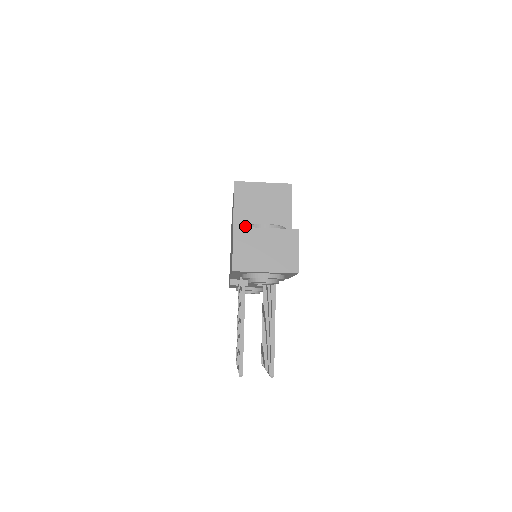
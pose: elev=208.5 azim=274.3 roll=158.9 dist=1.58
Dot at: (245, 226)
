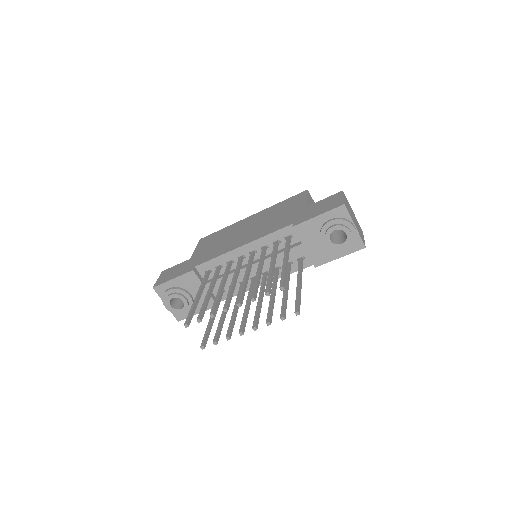
Dot at: occluded
